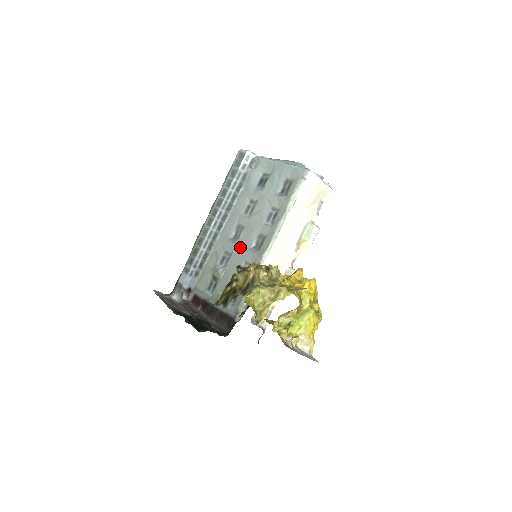
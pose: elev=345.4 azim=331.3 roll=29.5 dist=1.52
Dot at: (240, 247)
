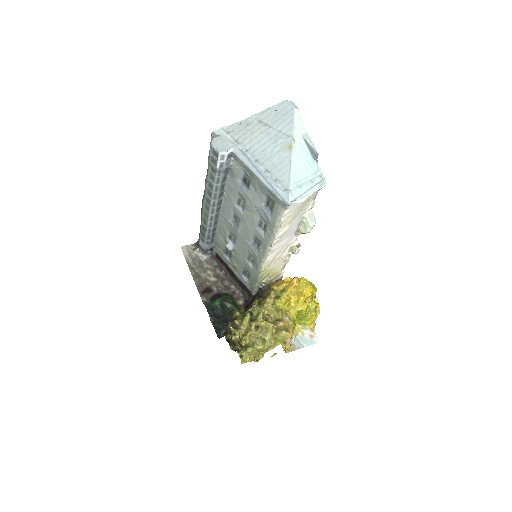
Dot at: (241, 237)
